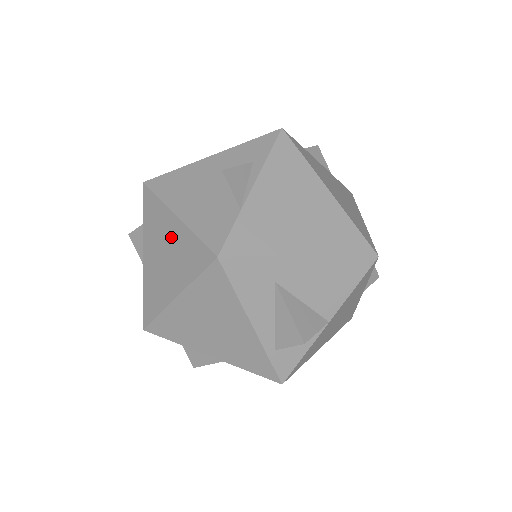
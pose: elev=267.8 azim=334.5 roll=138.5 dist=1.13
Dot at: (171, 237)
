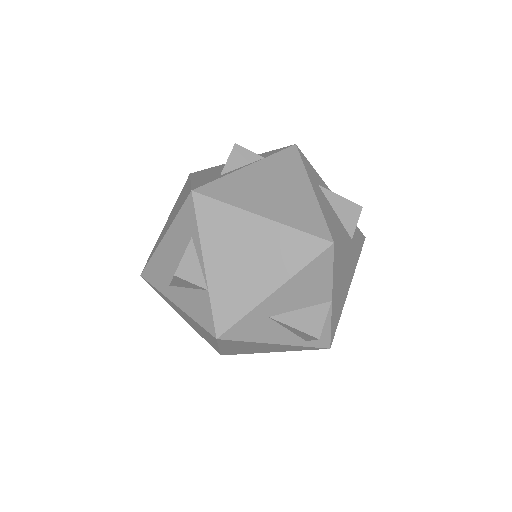
Dot at: (185, 315)
